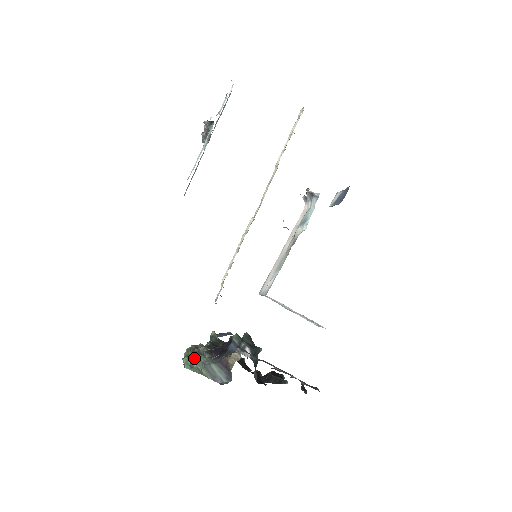
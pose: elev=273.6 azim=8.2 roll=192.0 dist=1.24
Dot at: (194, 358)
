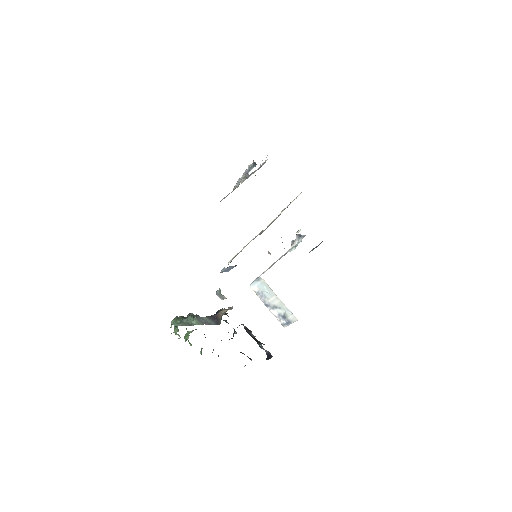
Dot at: (184, 318)
